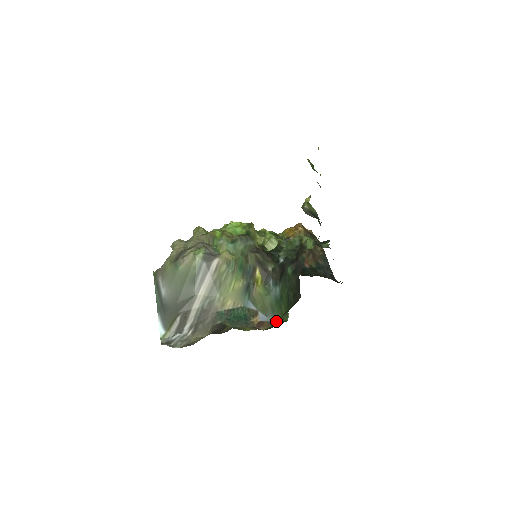
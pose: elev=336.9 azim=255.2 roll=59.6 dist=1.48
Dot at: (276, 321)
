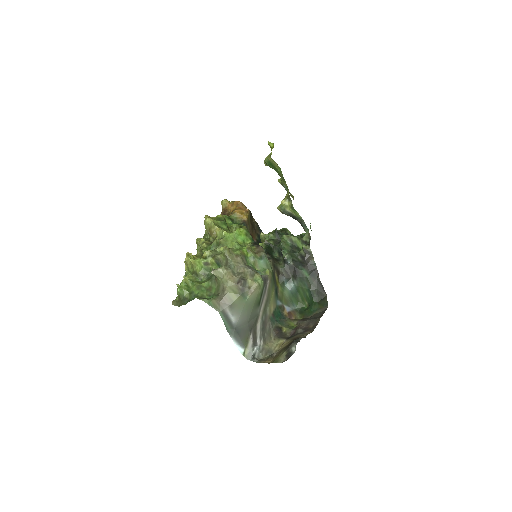
Dot at: (296, 308)
